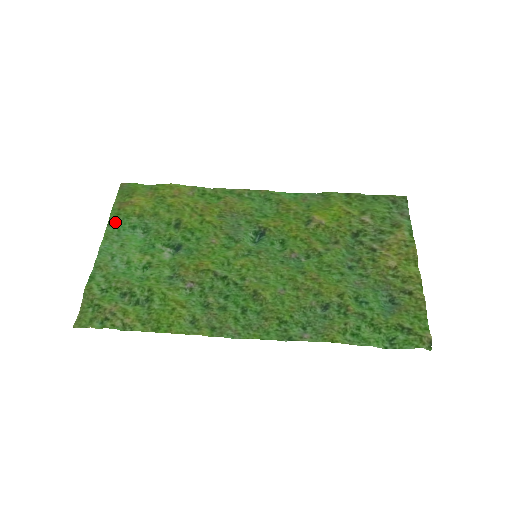
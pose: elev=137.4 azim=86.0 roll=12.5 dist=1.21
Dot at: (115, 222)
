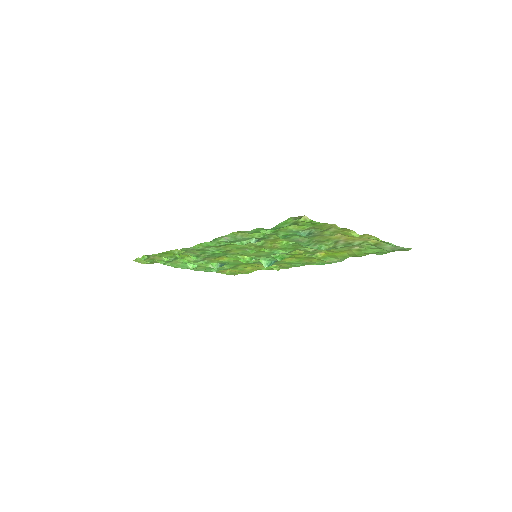
Dot at: occluded
